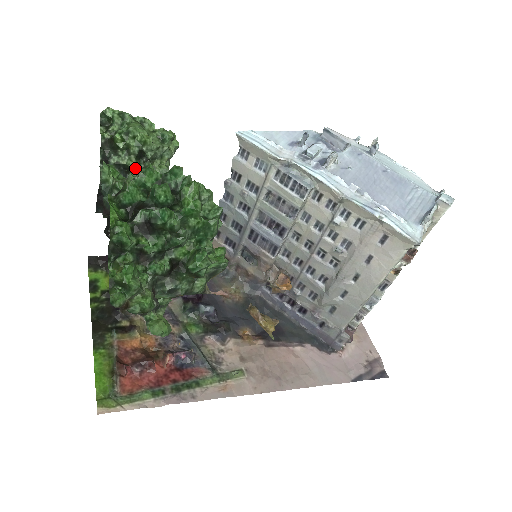
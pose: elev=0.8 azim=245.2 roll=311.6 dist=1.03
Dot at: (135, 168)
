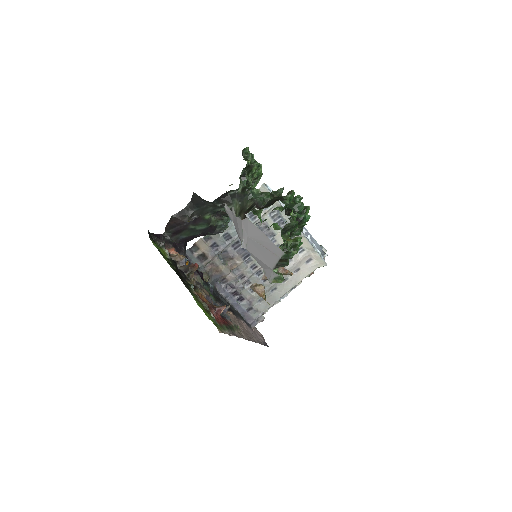
Dot at: occluded
